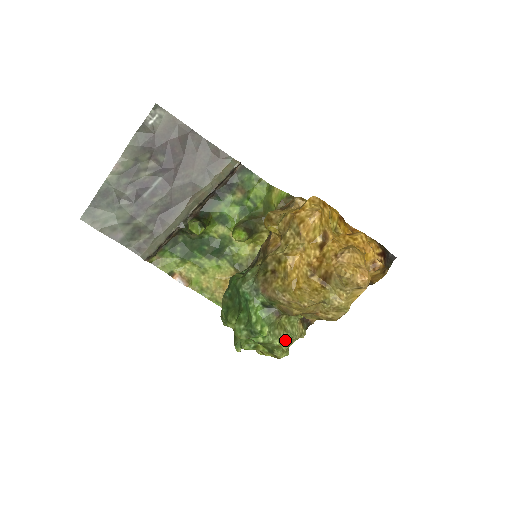
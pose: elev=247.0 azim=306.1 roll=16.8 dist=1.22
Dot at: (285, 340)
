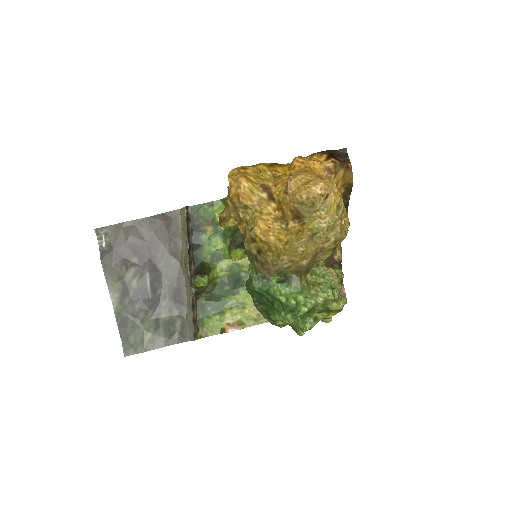
Dot at: (326, 291)
